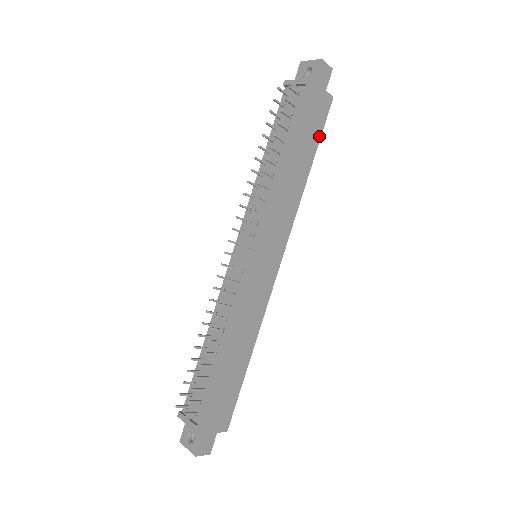
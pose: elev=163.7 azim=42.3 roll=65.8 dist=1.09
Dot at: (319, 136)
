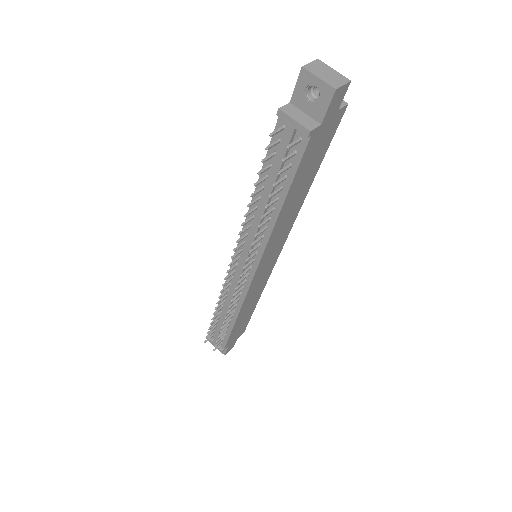
Dot at: (325, 152)
